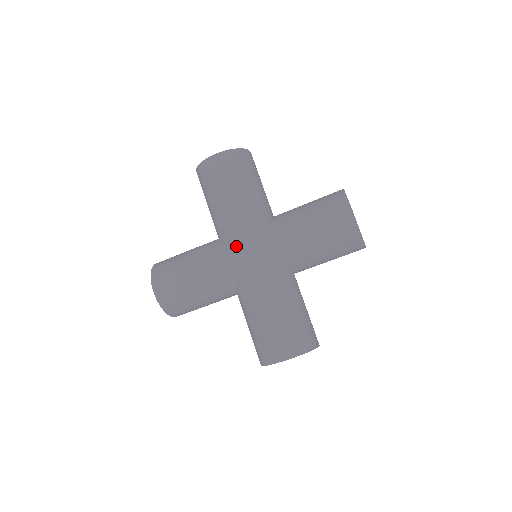
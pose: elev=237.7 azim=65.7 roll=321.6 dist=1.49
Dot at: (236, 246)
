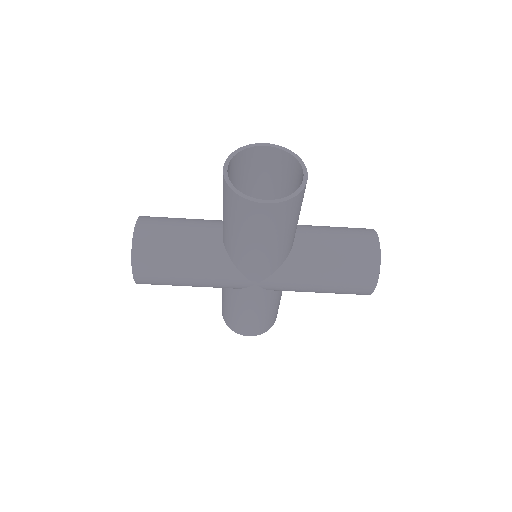
Dot at: (246, 276)
